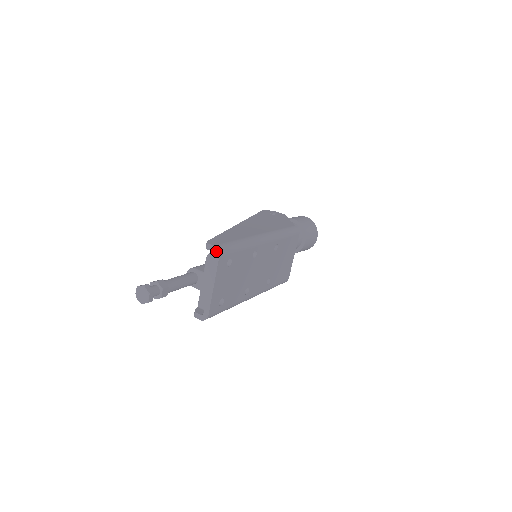
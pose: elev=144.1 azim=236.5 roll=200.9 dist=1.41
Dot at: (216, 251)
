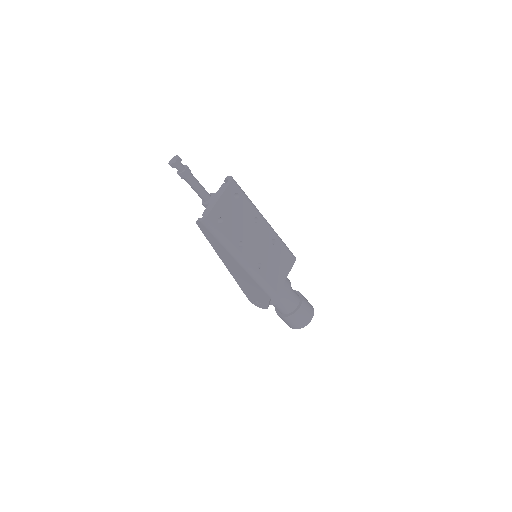
Dot at: (231, 178)
